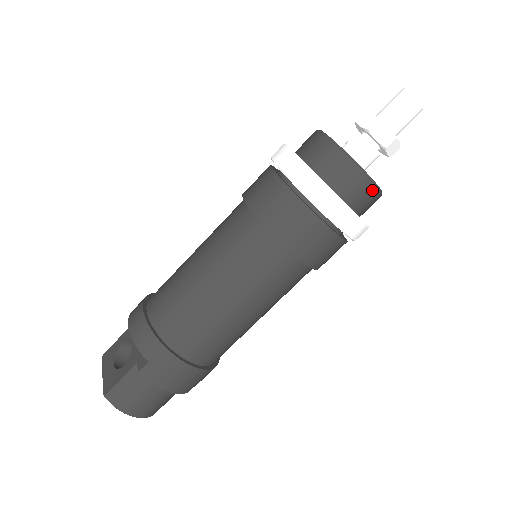
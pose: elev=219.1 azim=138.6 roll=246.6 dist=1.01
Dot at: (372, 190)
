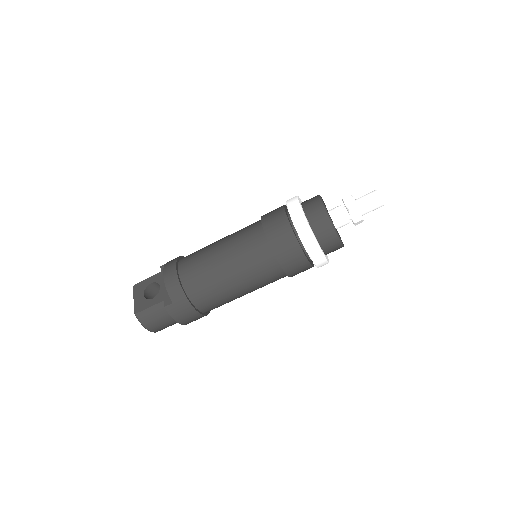
Dot at: (339, 245)
